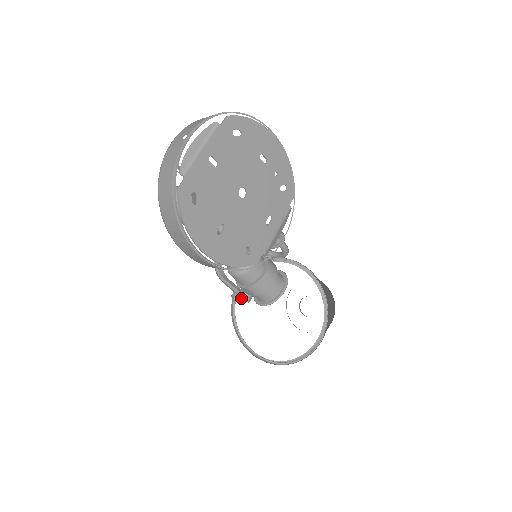
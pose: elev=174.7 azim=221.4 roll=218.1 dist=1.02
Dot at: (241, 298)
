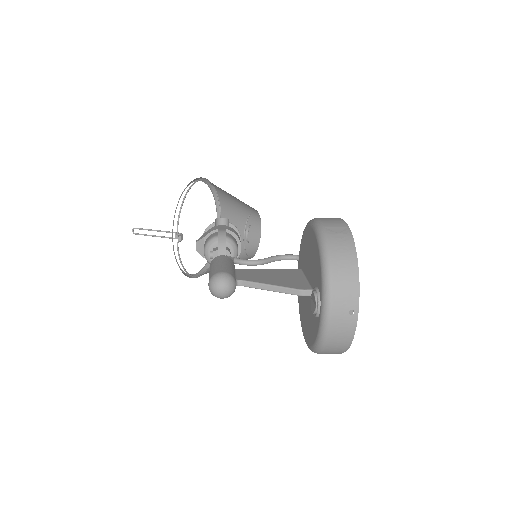
Dot at: occluded
